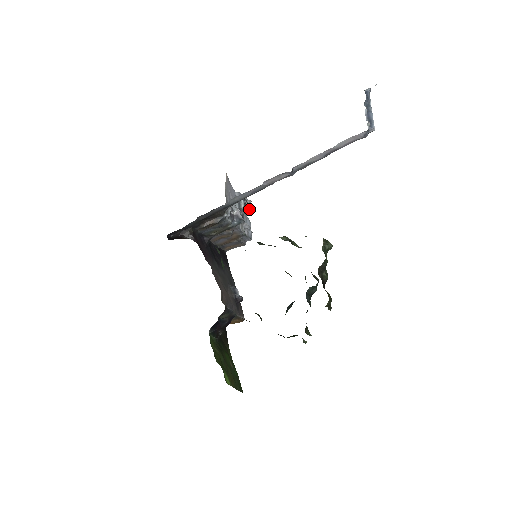
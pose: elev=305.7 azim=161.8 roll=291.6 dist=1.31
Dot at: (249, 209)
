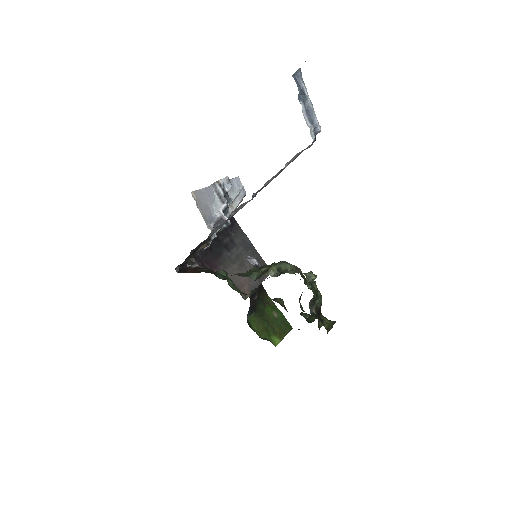
Dot at: (230, 189)
